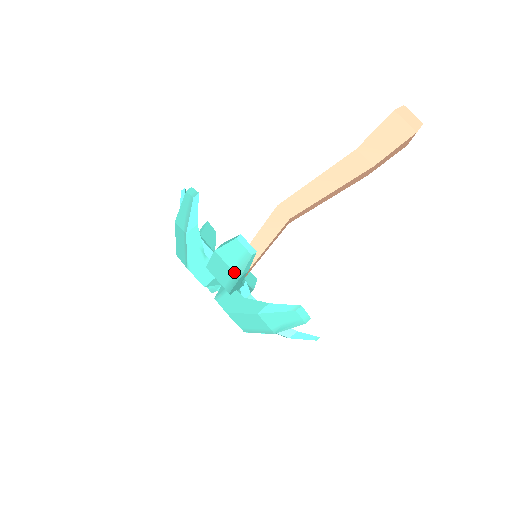
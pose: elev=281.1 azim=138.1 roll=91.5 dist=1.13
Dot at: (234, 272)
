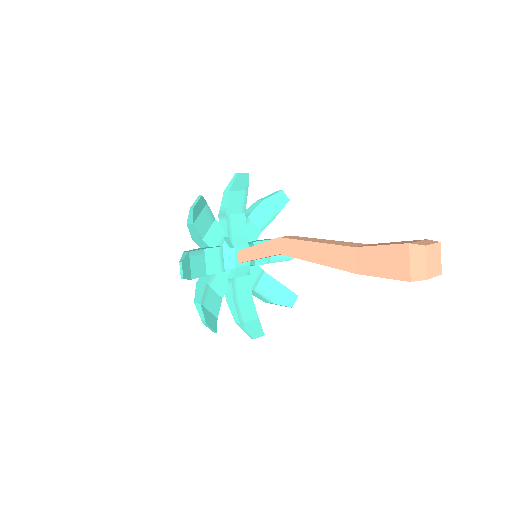
Dot at: occluded
